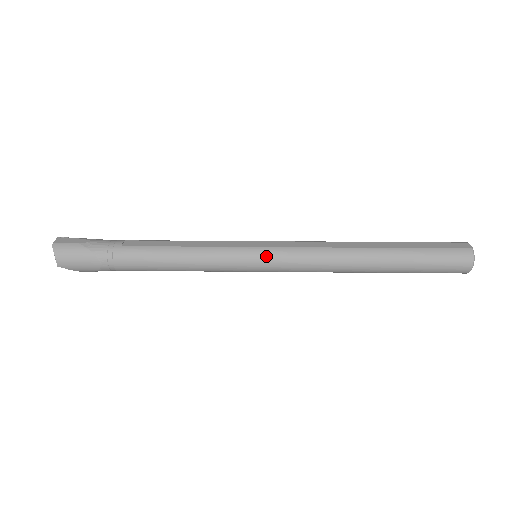
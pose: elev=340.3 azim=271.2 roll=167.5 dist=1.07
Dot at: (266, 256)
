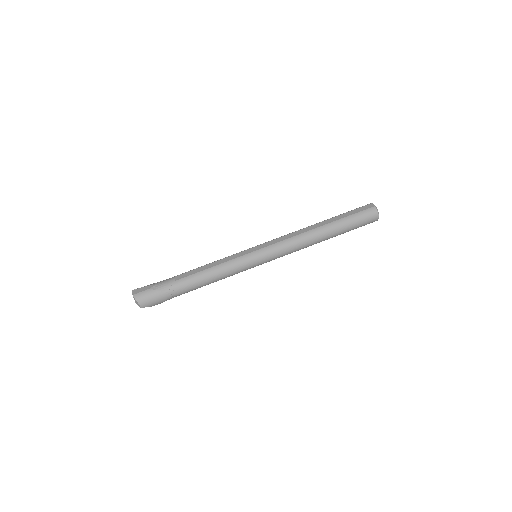
Dot at: (263, 254)
